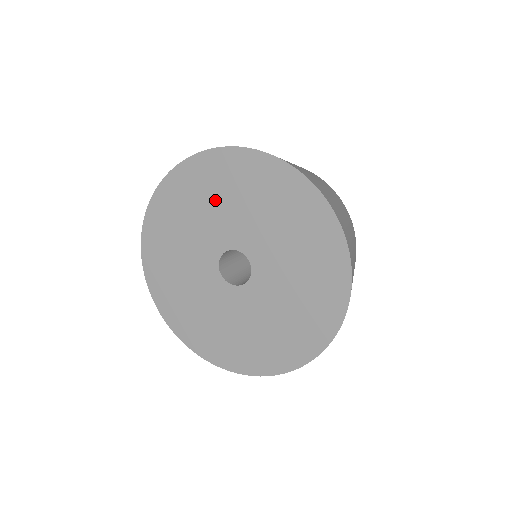
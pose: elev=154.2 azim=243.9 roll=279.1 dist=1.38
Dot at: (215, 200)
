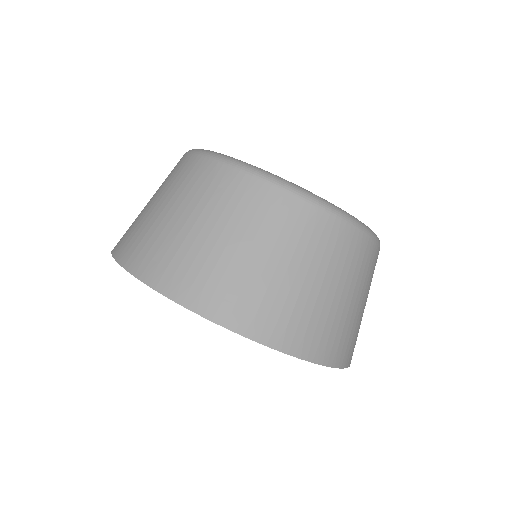
Dot at: occluded
